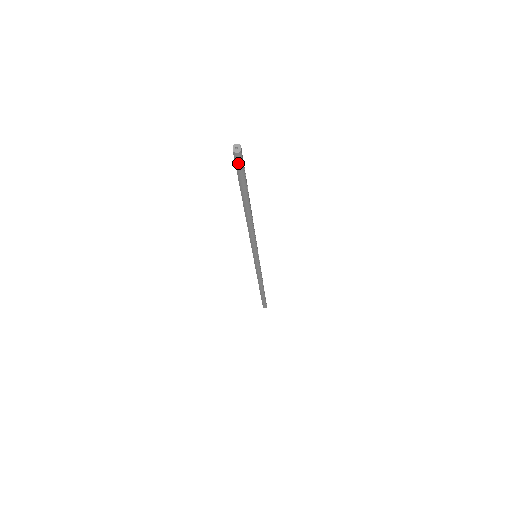
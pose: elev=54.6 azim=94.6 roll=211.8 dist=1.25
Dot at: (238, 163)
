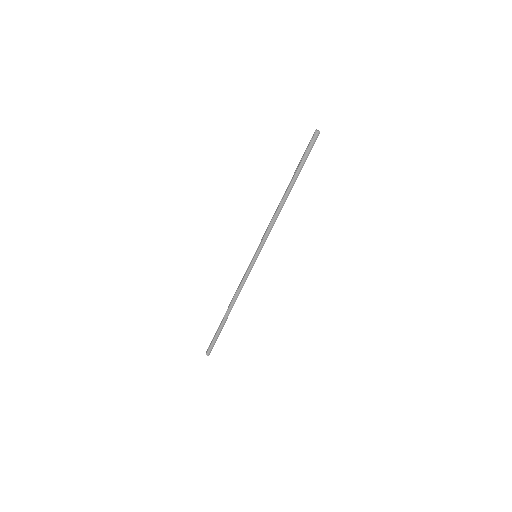
Dot at: (313, 140)
